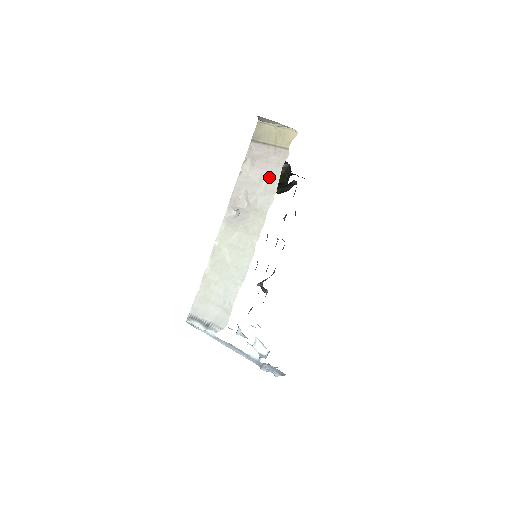
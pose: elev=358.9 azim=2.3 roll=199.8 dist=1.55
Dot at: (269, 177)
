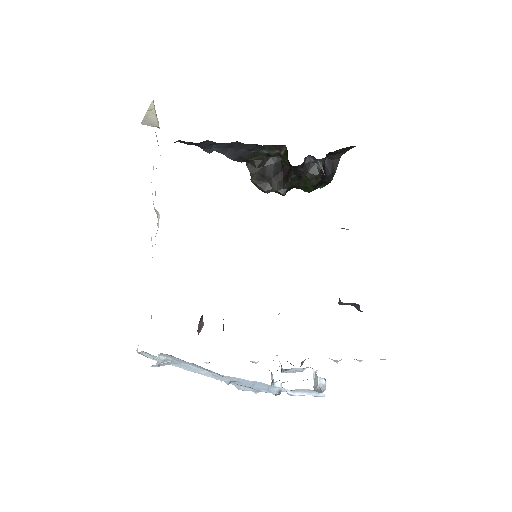
Dot at: occluded
